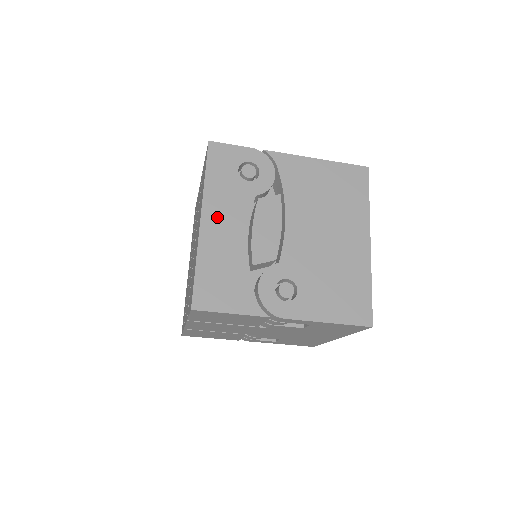
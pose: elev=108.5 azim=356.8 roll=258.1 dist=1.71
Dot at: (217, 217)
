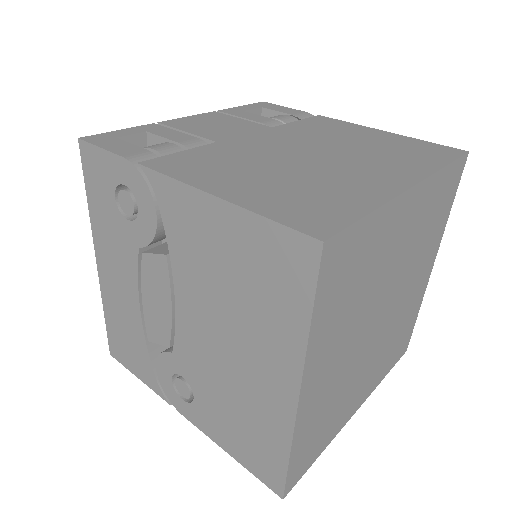
Dot at: (108, 264)
